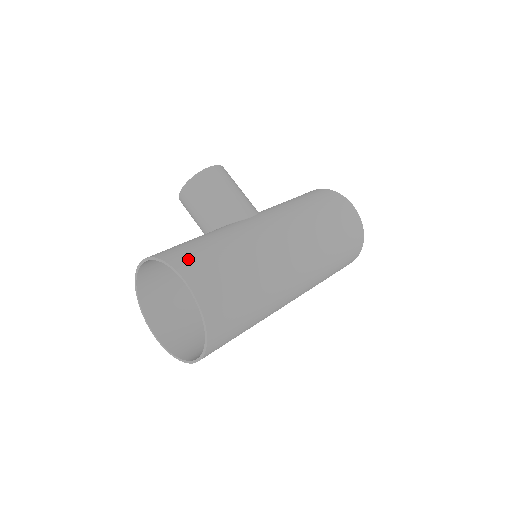
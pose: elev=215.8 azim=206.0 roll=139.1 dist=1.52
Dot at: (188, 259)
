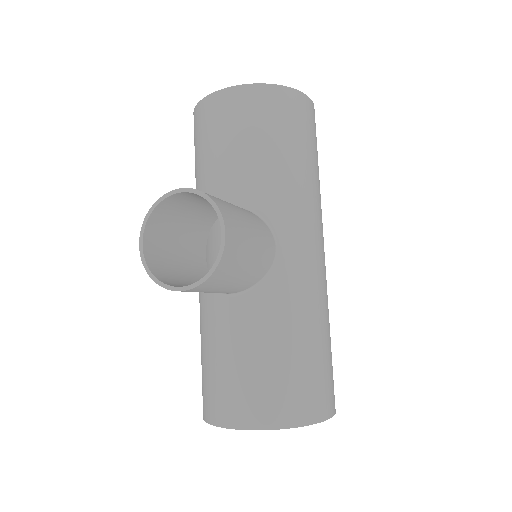
Dot at: (317, 398)
